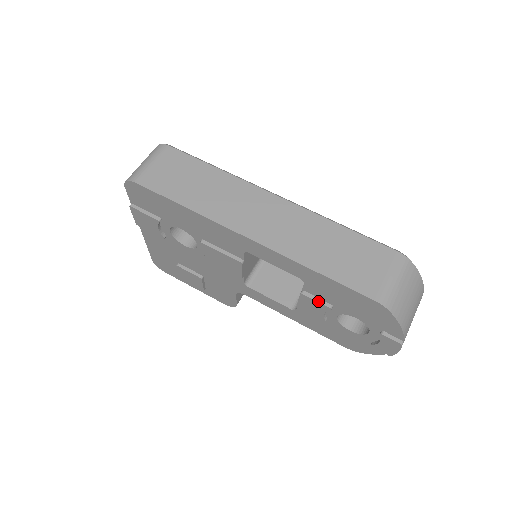
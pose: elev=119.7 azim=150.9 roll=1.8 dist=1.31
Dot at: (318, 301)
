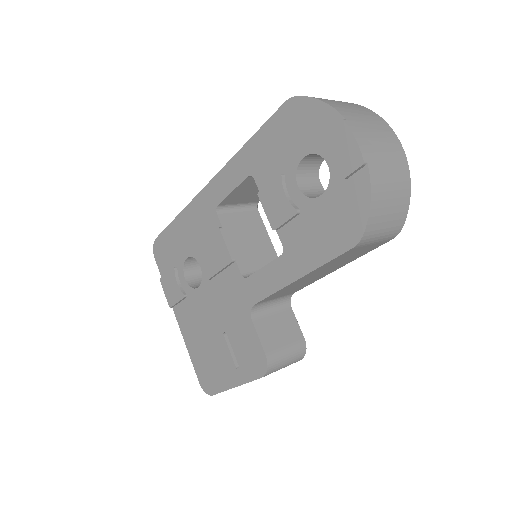
Dot at: (270, 182)
